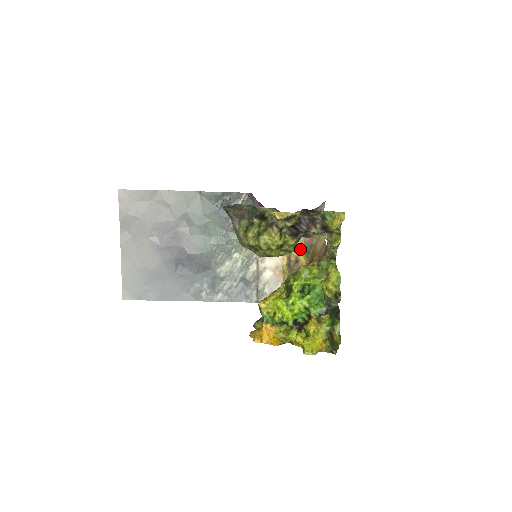
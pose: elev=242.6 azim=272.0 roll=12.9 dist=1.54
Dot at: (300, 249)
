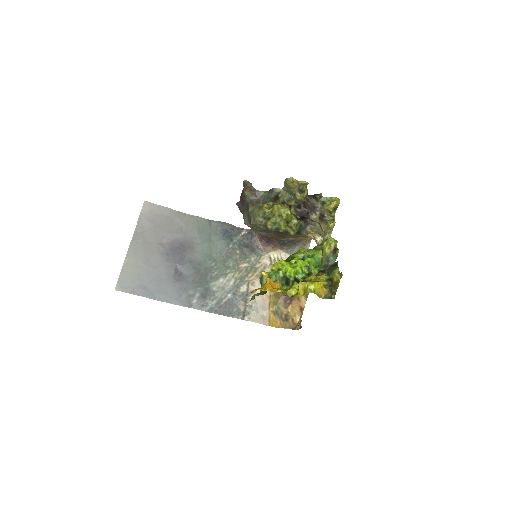
Dot at: occluded
